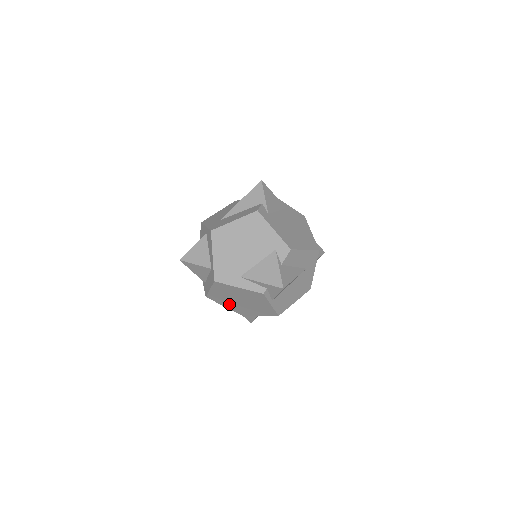
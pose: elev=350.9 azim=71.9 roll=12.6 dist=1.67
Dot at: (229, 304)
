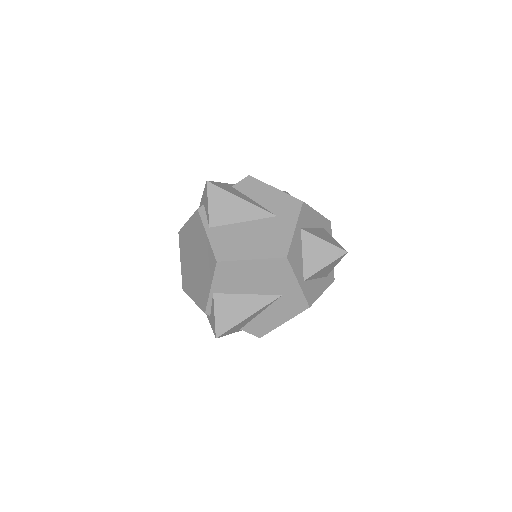
Dot at: (193, 286)
